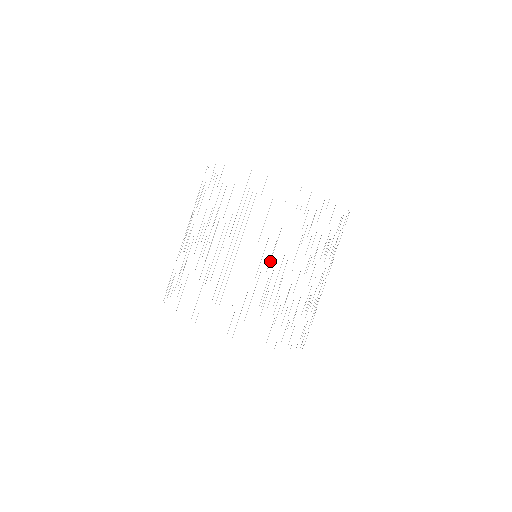
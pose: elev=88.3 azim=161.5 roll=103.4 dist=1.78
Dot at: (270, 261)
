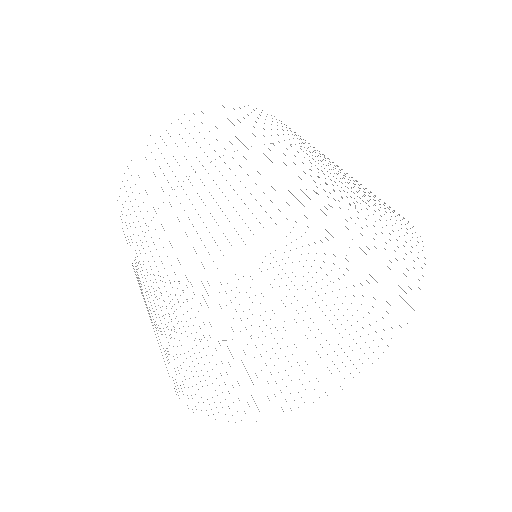
Dot at: occluded
